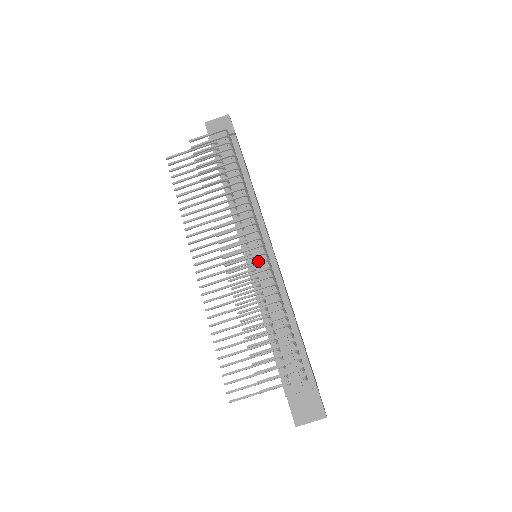
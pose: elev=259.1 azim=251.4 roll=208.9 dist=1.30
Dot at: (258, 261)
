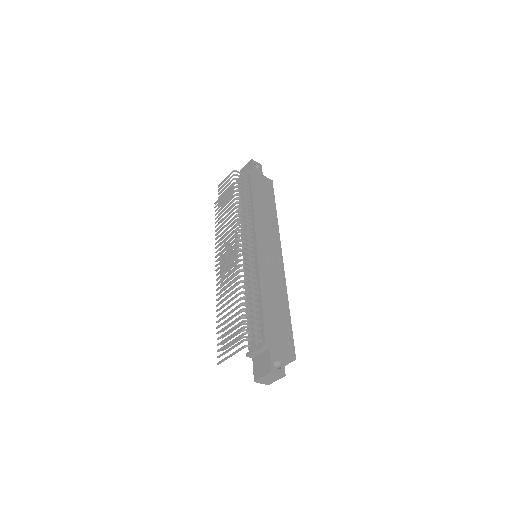
Dot at: (246, 258)
